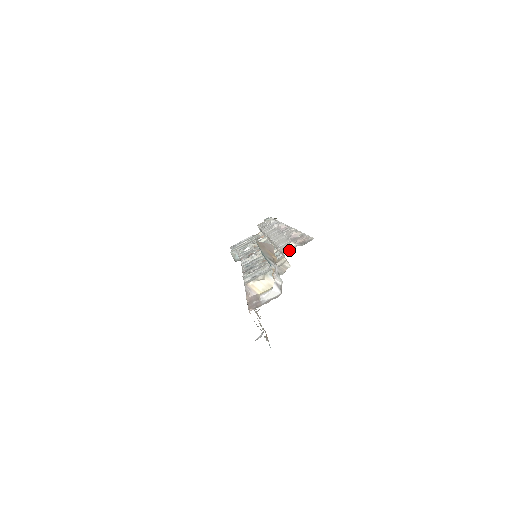
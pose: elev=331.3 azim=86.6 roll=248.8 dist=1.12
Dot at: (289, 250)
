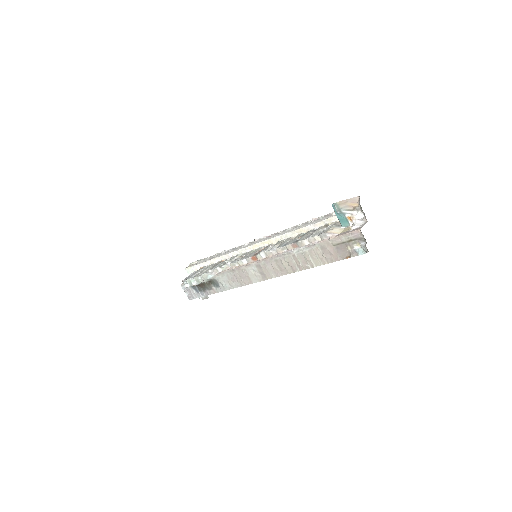
Dot at: occluded
